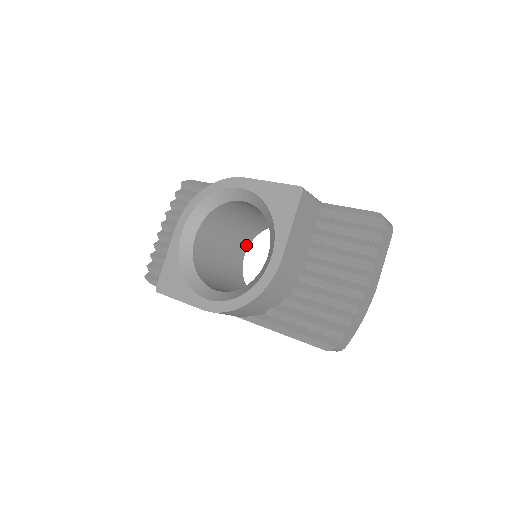
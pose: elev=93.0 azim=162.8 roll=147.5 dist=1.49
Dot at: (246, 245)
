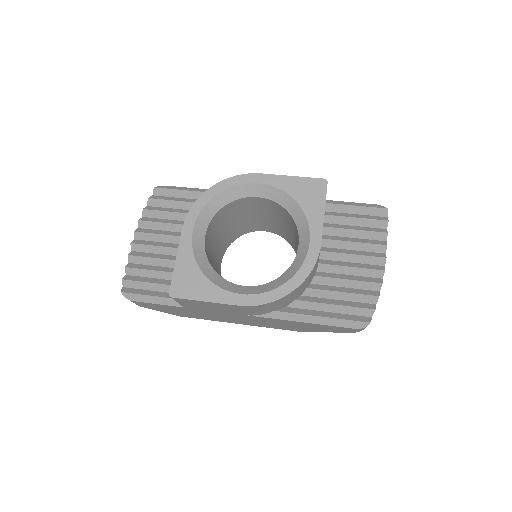
Dot at: (223, 253)
